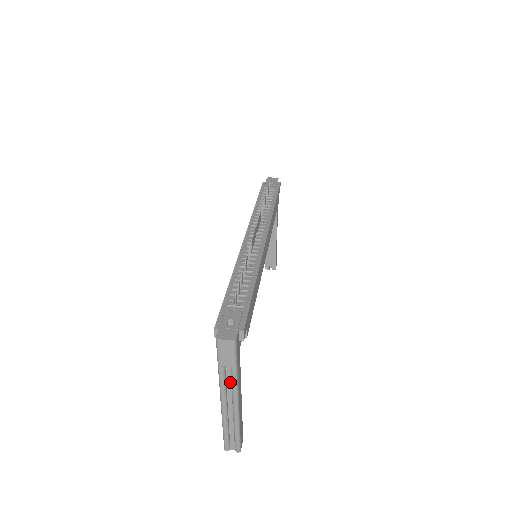
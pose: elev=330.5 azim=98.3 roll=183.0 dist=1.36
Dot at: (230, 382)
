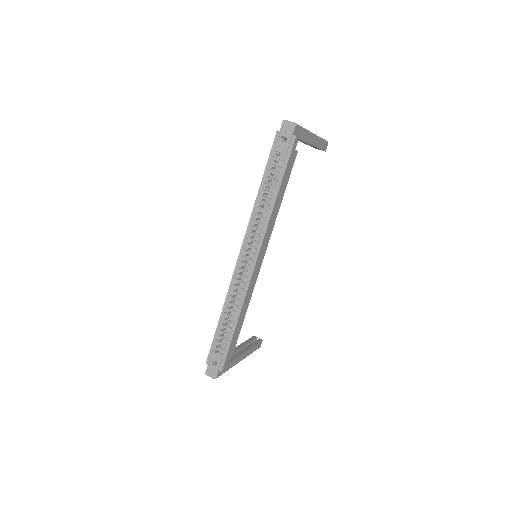
Dot at: occluded
